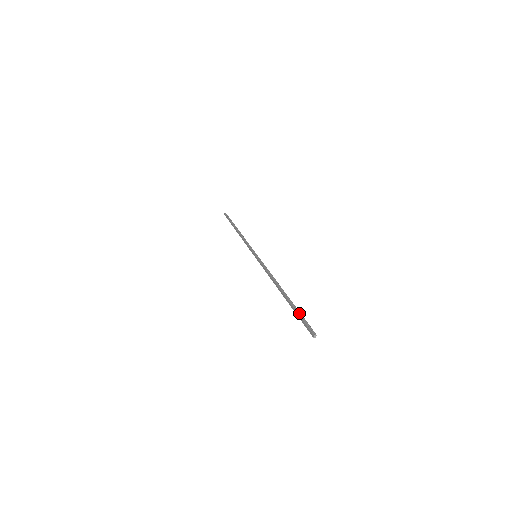
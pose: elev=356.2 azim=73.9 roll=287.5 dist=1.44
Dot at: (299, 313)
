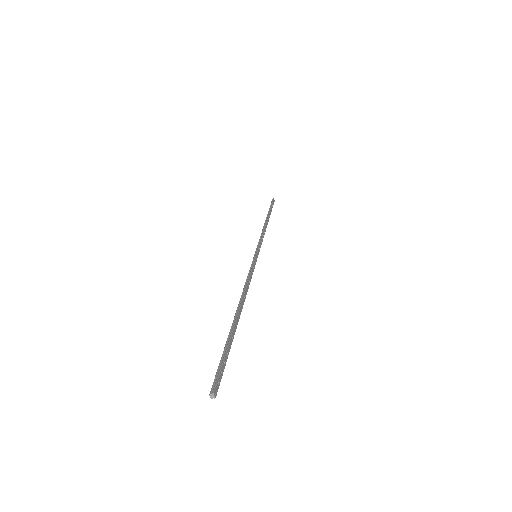
Dot at: (225, 351)
